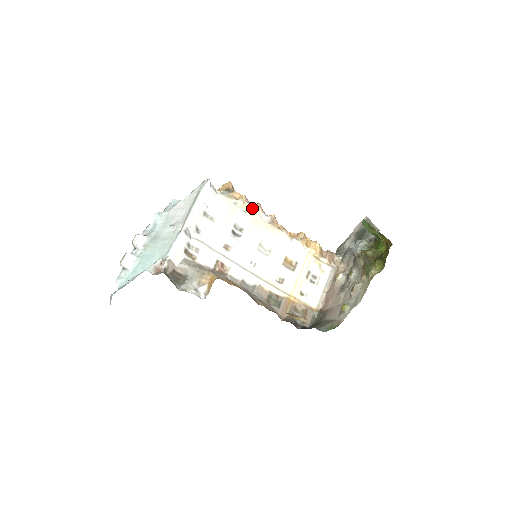
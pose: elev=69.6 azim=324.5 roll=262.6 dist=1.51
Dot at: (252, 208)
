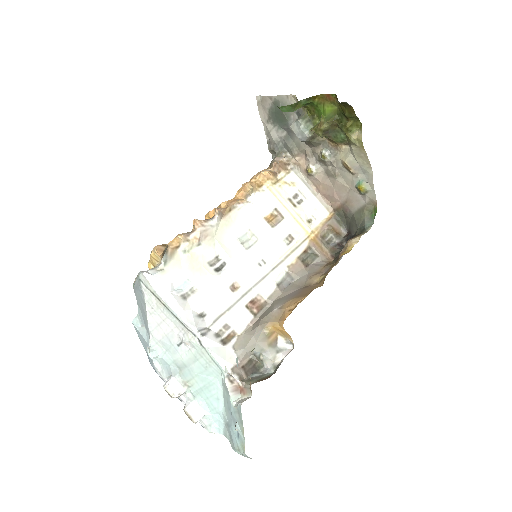
Dot at: (199, 233)
